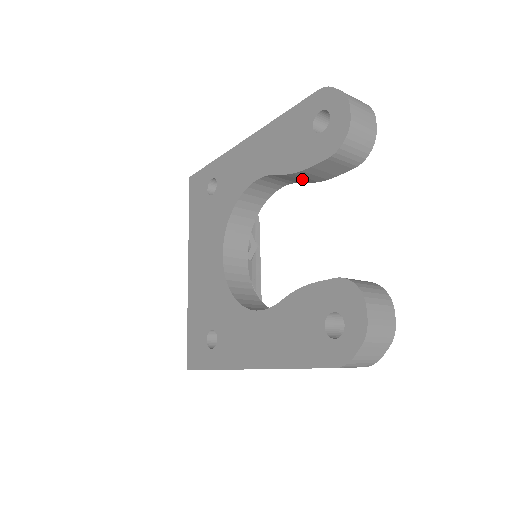
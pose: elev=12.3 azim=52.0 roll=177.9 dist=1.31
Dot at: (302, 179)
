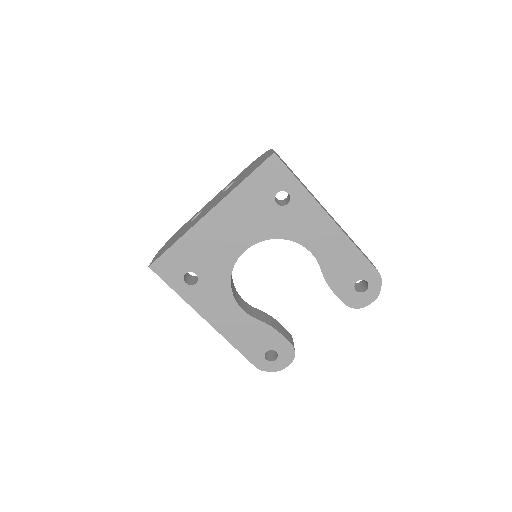
Dot at: occluded
